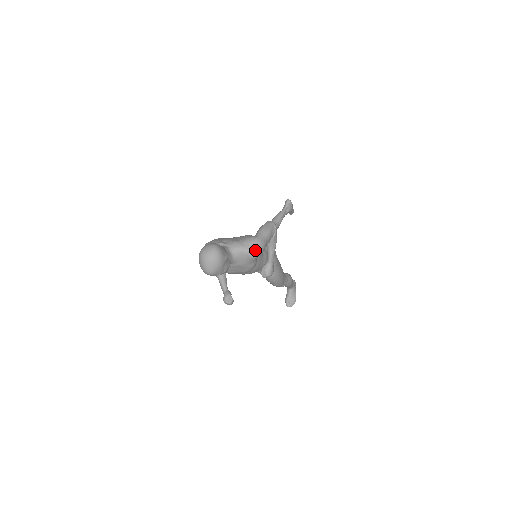
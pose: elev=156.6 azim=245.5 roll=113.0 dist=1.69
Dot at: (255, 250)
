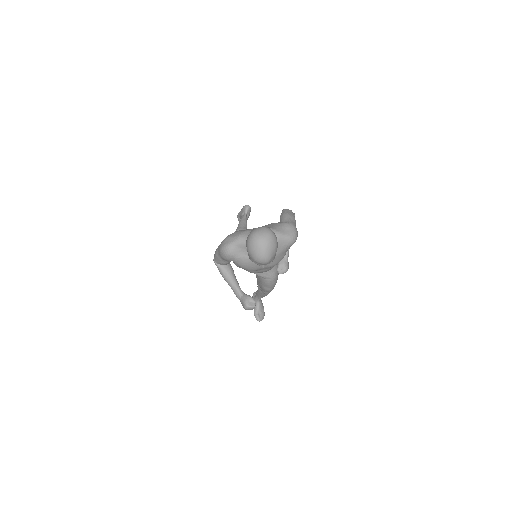
Dot at: (294, 235)
